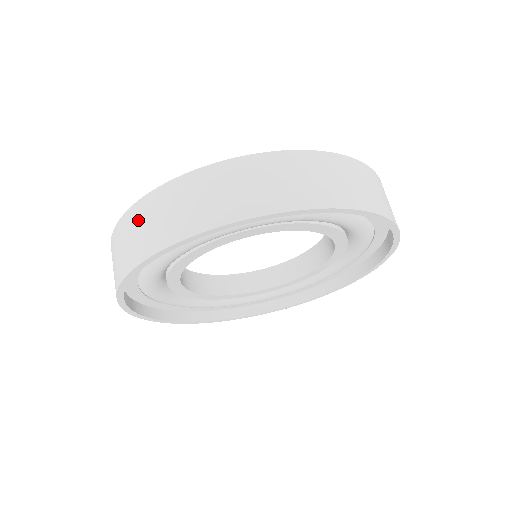
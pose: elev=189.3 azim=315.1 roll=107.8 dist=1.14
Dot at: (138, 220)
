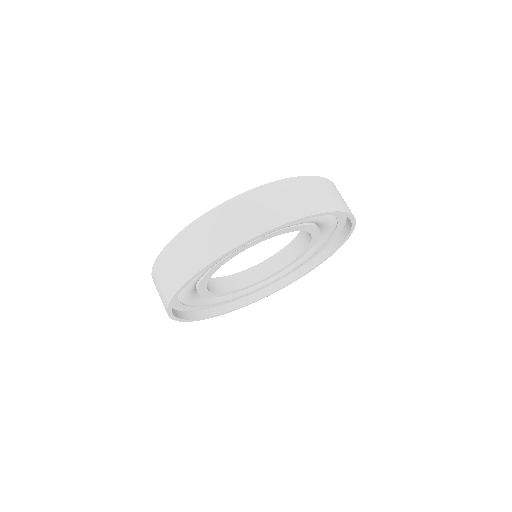
Dot at: (272, 196)
